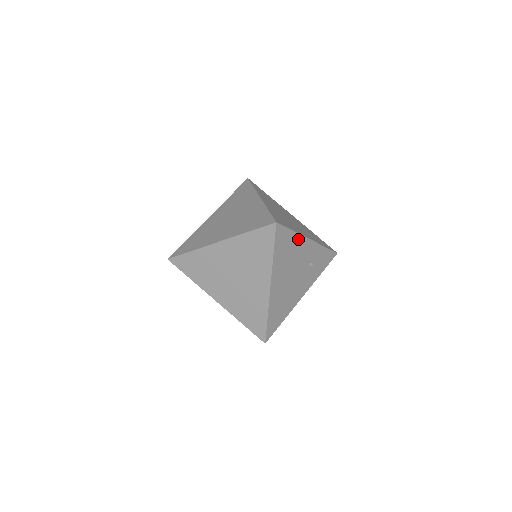
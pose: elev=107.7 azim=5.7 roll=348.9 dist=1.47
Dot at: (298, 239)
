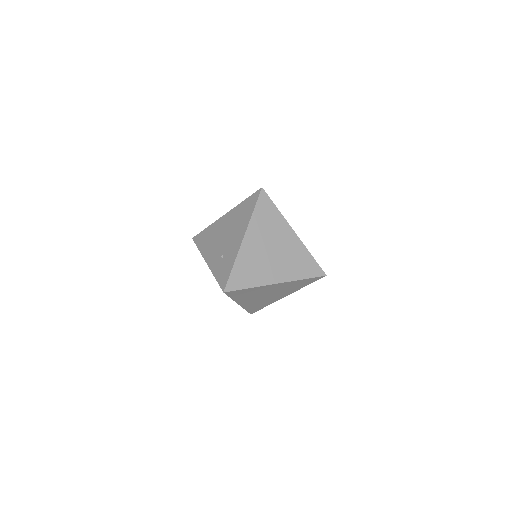
Dot at: occluded
